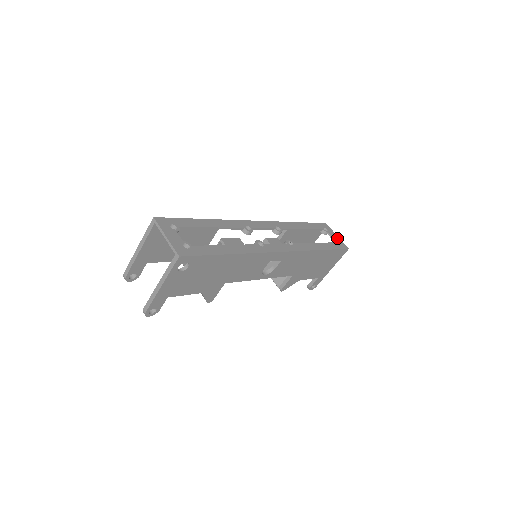
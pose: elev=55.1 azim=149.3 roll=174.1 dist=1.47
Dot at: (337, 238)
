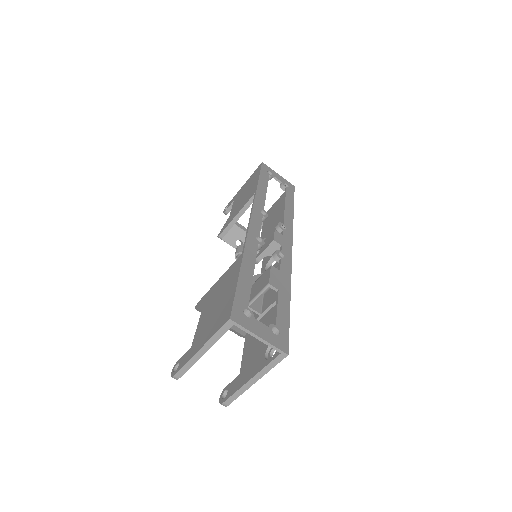
Dot at: (282, 178)
